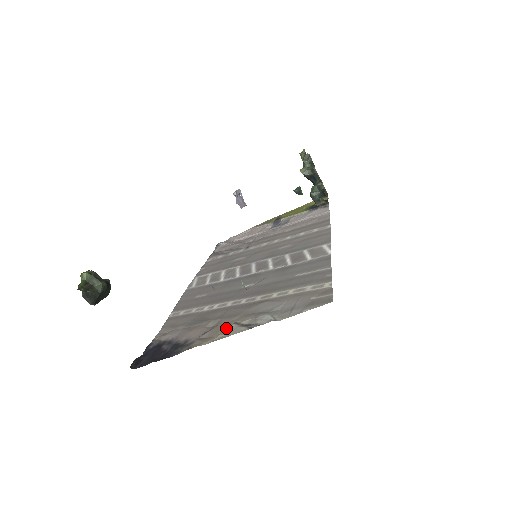
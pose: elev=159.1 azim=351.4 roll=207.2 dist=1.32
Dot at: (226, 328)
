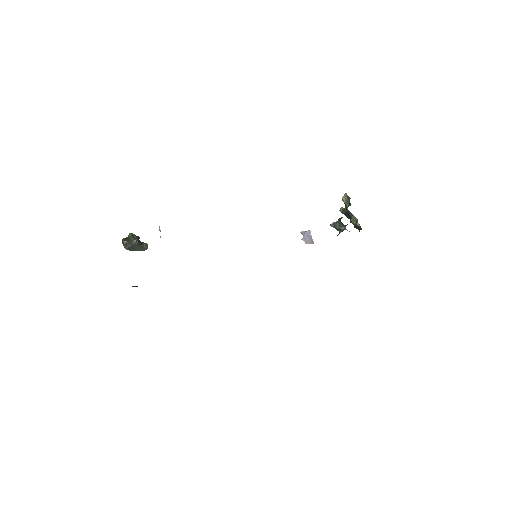
Dot at: occluded
